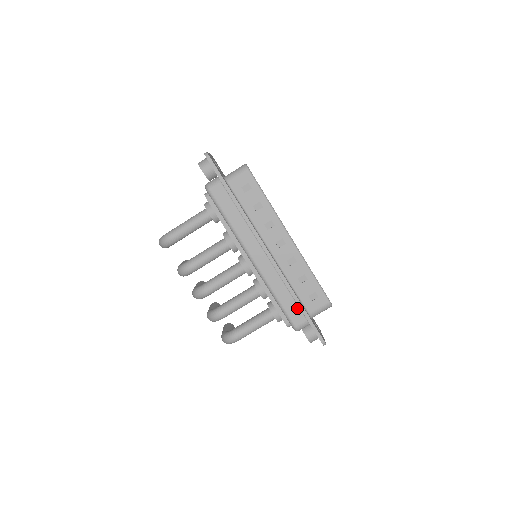
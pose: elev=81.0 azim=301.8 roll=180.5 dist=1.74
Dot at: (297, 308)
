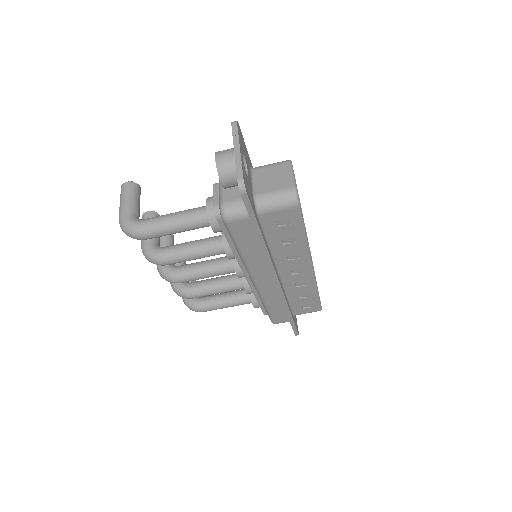
Dot at: (285, 315)
